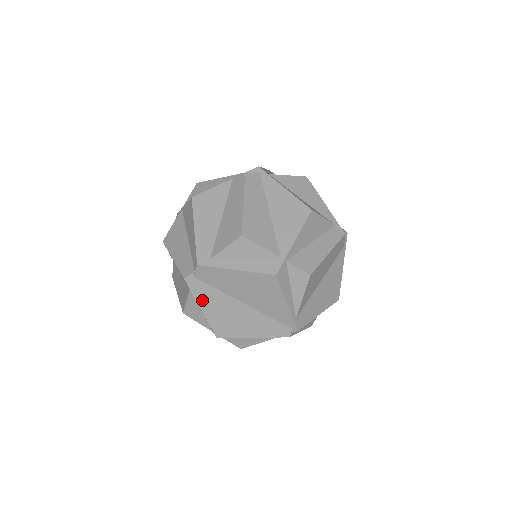
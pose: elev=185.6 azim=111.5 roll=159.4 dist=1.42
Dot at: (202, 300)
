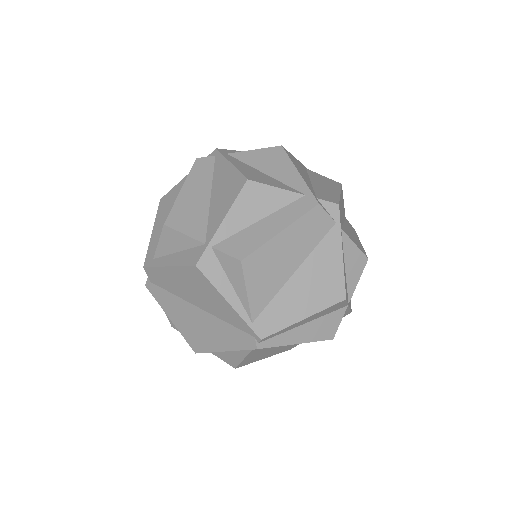
Dot at: (166, 308)
